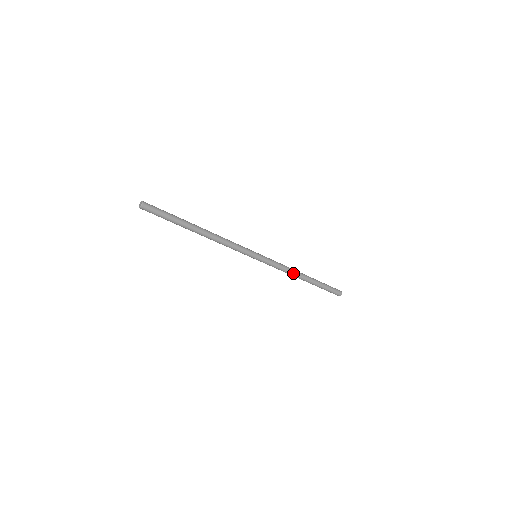
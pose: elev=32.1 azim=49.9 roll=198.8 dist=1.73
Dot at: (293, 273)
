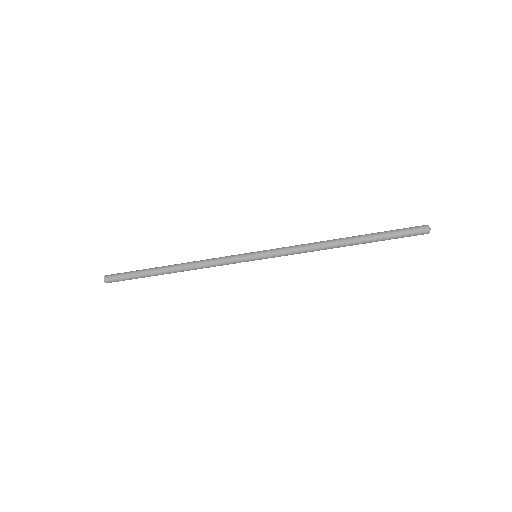
Dot at: (320, 248)
